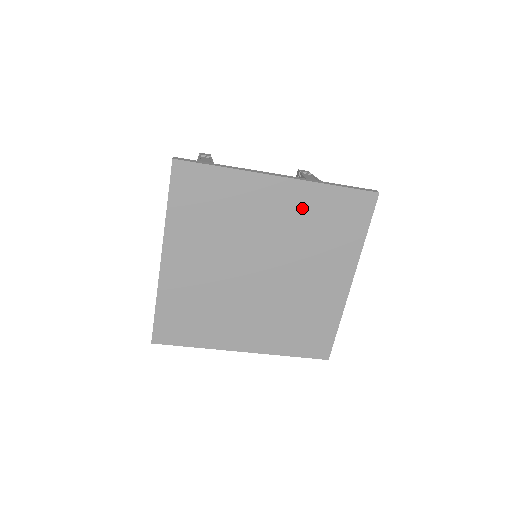
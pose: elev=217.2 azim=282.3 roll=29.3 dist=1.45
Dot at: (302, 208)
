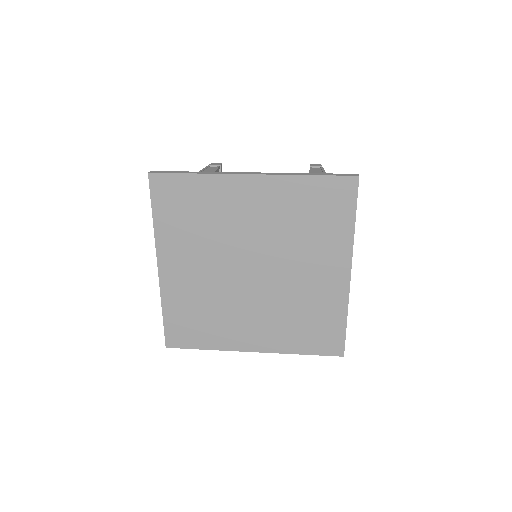
Dot at: (280, 203)
